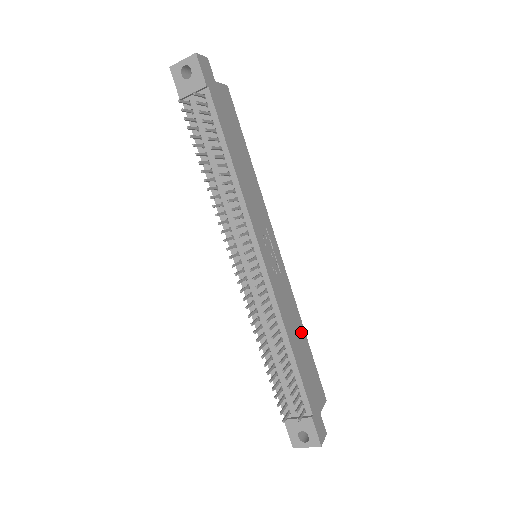
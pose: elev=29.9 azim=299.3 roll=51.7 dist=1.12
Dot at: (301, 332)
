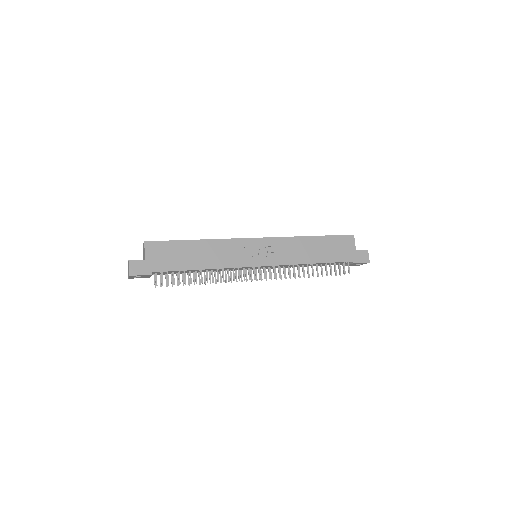
Dot at: (310, 242)
